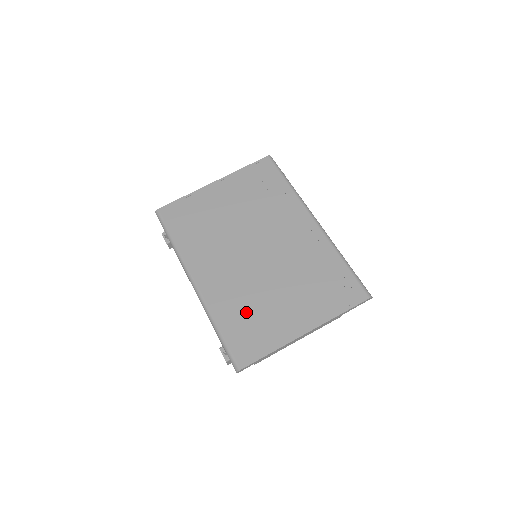
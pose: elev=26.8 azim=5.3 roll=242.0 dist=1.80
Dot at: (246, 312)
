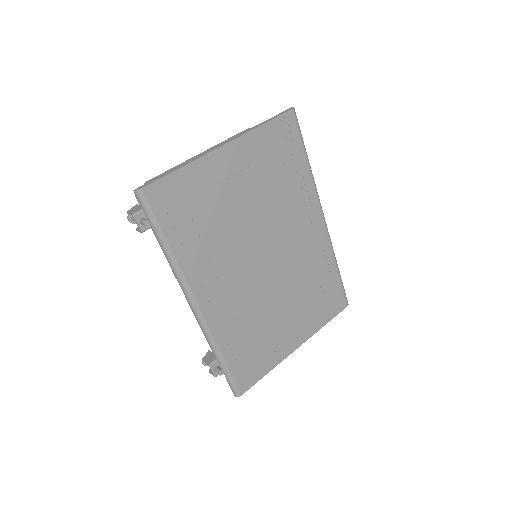
Dot at: (251, 336)
